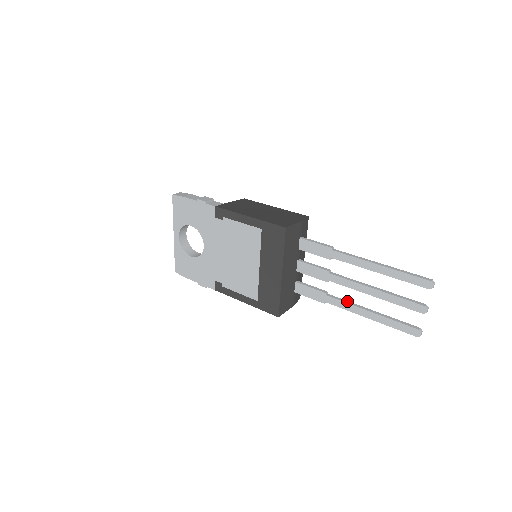
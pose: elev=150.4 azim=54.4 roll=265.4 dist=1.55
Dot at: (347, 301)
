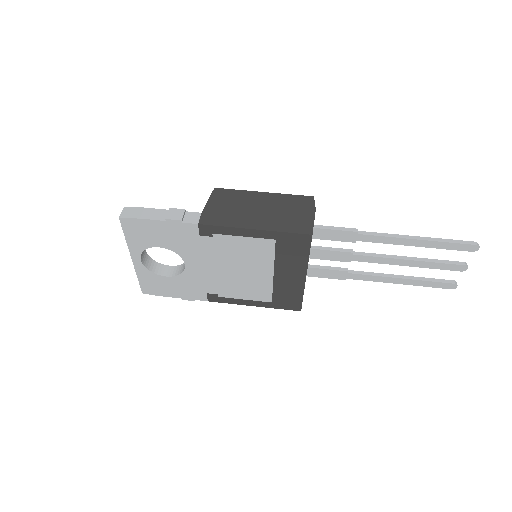
Dot at: (372, 273)
